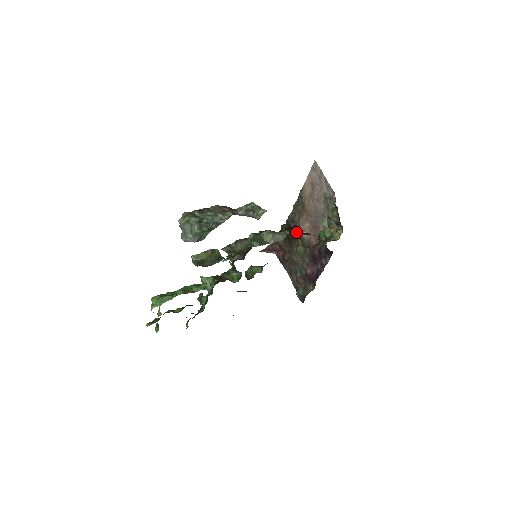
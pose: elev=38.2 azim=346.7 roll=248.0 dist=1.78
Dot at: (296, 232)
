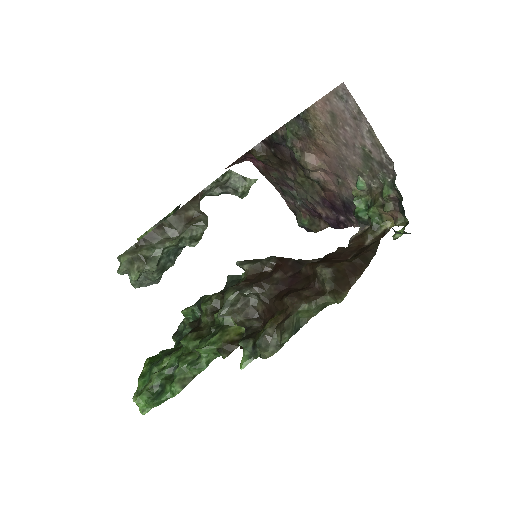
Dot at: (347, 283)
